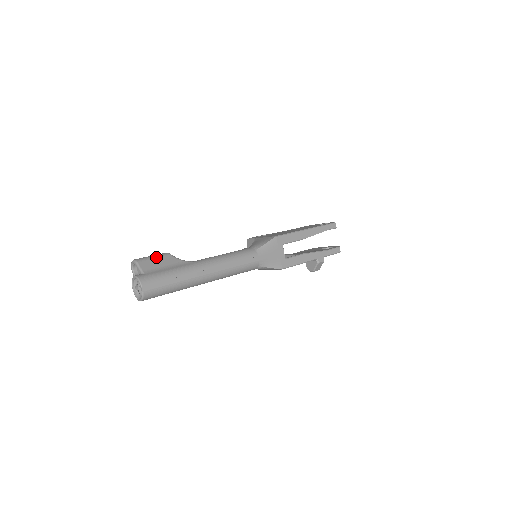
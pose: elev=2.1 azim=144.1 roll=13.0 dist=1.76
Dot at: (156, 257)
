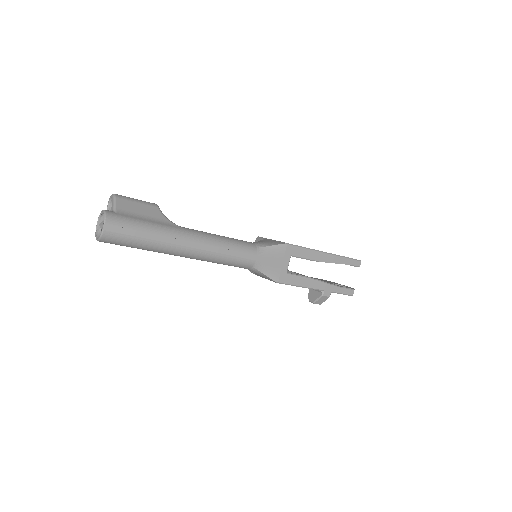
Dot at: (140, 202)
